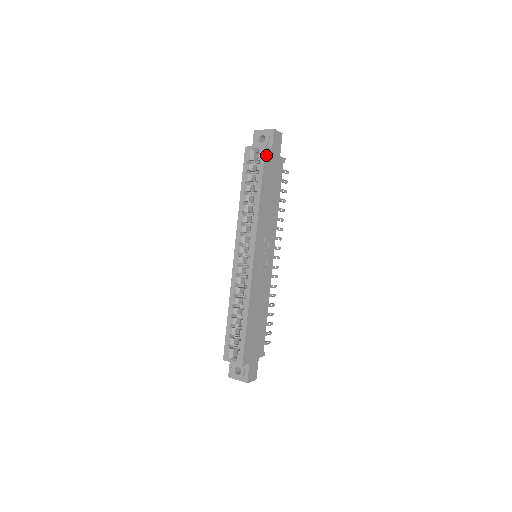
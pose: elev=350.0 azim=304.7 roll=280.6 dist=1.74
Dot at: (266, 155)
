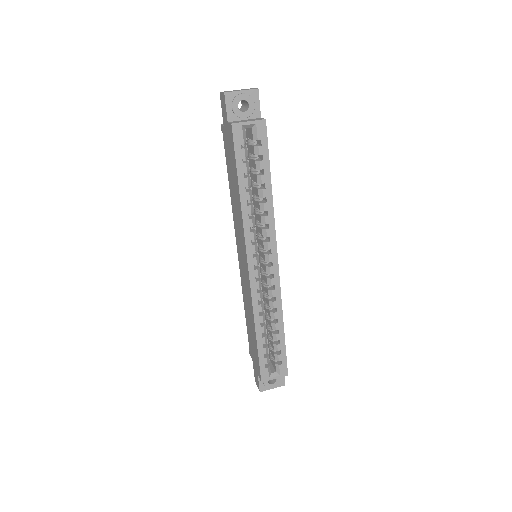
Dot at: (265, 131)
